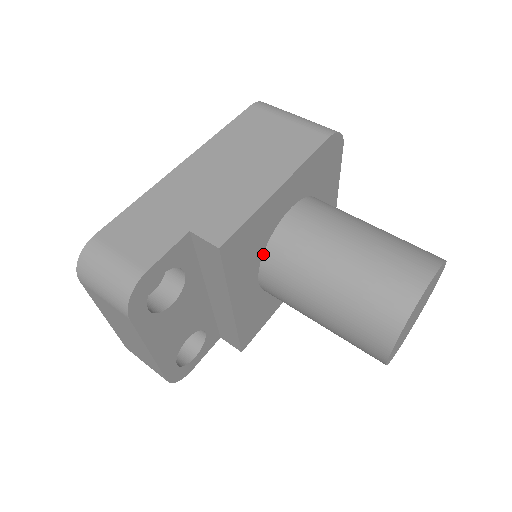
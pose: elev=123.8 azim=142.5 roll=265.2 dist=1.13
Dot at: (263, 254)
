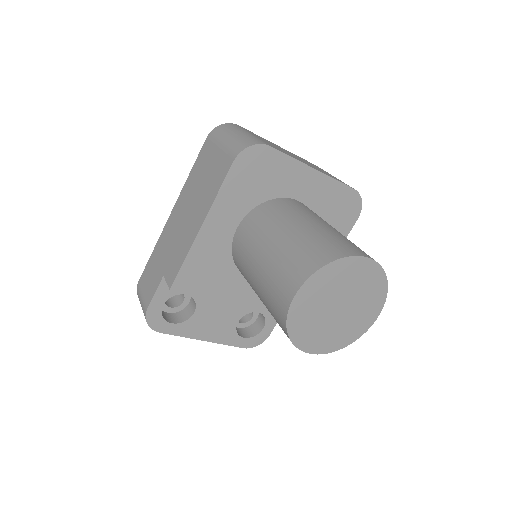
Dot at: (236, 266)
